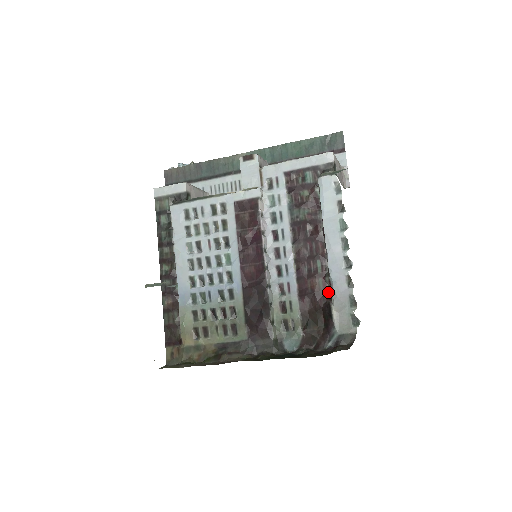
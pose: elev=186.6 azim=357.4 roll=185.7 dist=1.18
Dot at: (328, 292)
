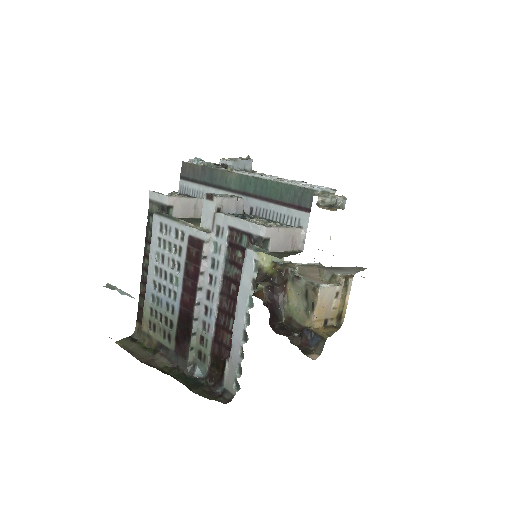
Dot at: occluded
